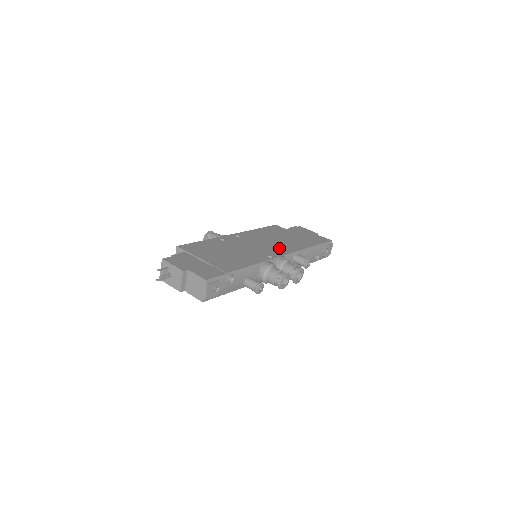
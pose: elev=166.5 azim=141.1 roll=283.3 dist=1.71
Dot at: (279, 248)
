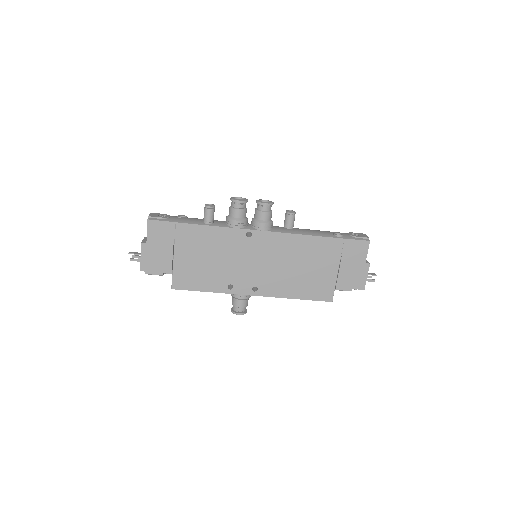
Dot at: occluded
